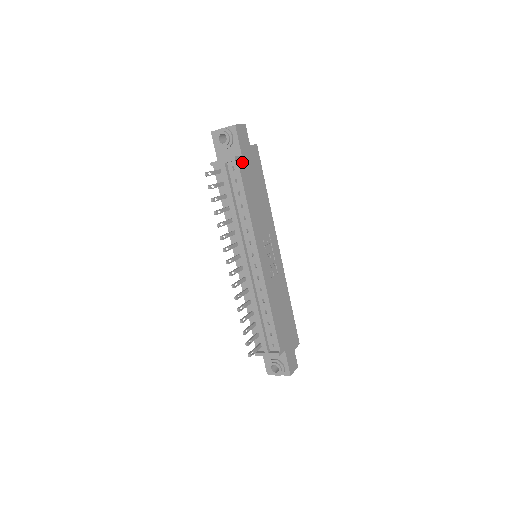
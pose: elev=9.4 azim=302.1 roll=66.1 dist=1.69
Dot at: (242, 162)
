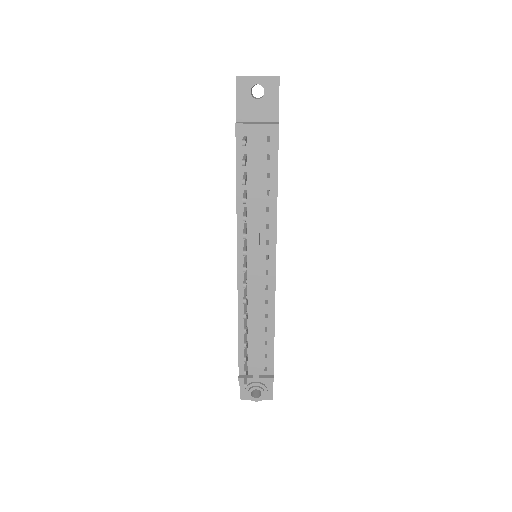
Dot at: occluded
